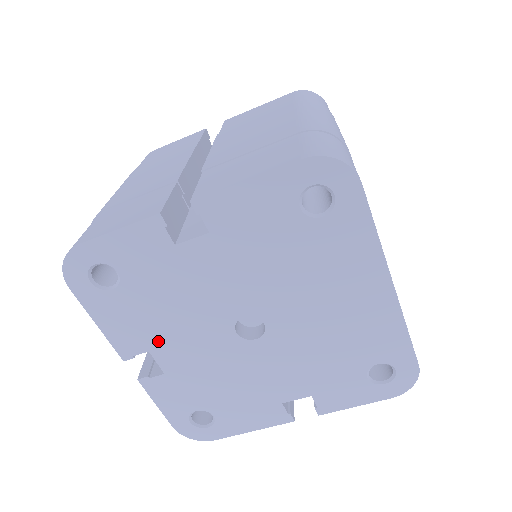
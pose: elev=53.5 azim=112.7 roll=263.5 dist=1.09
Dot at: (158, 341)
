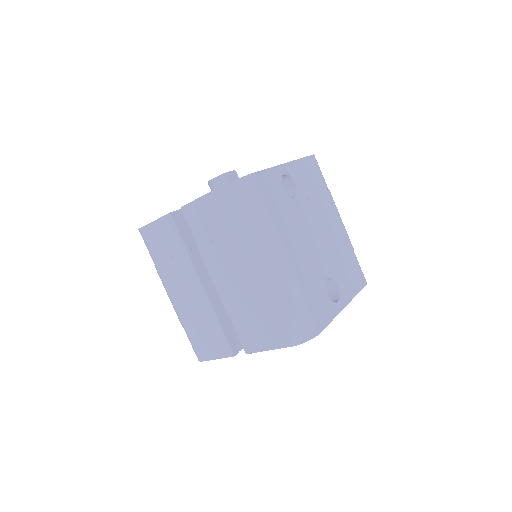
Dot at: occluded
